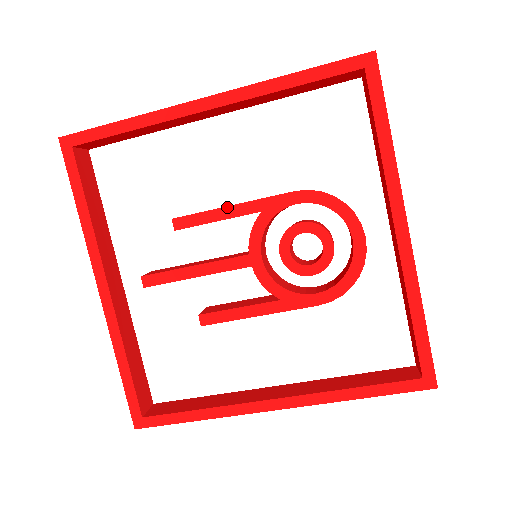
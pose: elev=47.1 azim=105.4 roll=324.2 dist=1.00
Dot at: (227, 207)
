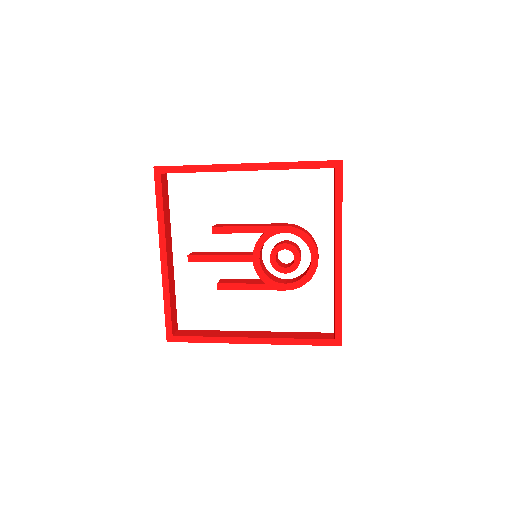
Dot at: (245, 227)
